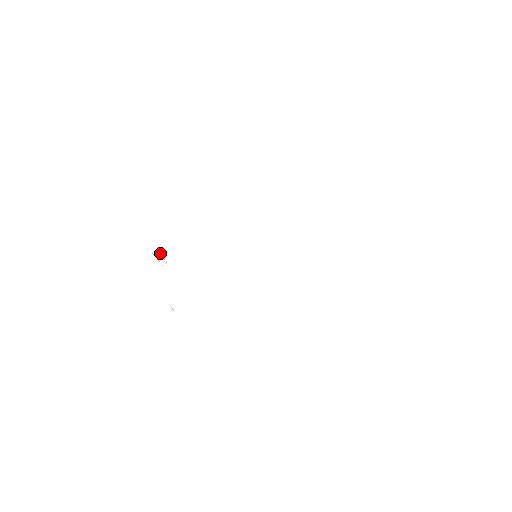
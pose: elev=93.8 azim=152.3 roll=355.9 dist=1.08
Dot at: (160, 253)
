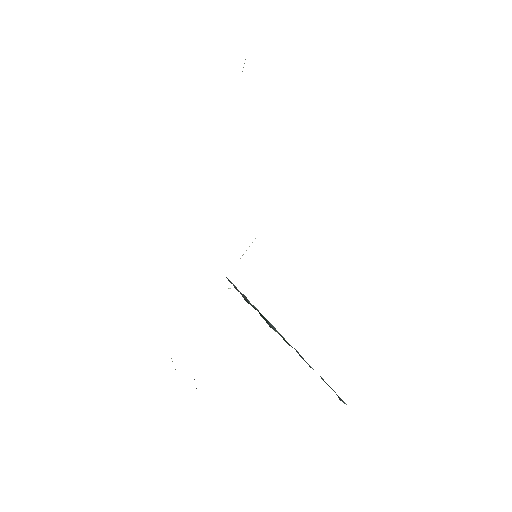
Dot at: occluded
